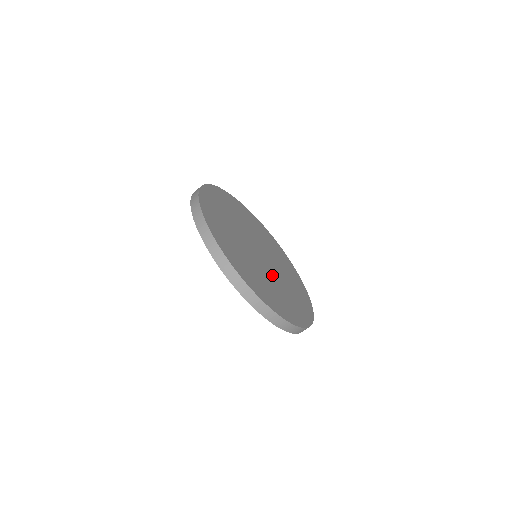
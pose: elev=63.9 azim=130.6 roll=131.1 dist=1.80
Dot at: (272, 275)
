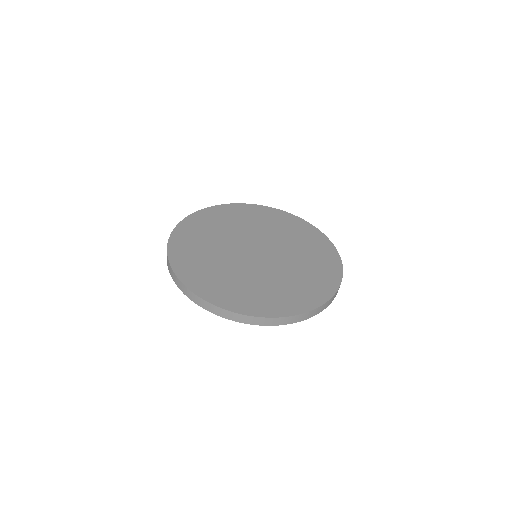
Dot at: (249, 269)
